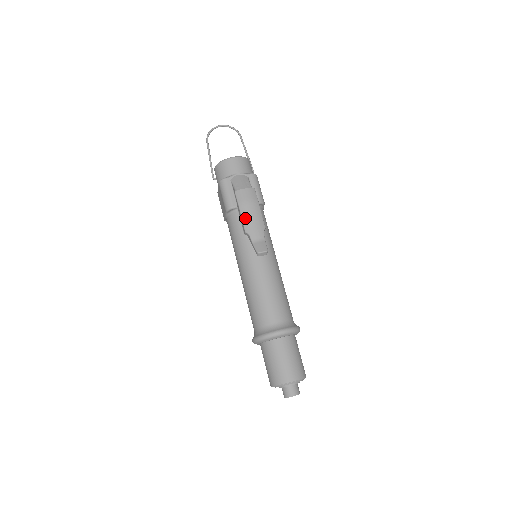
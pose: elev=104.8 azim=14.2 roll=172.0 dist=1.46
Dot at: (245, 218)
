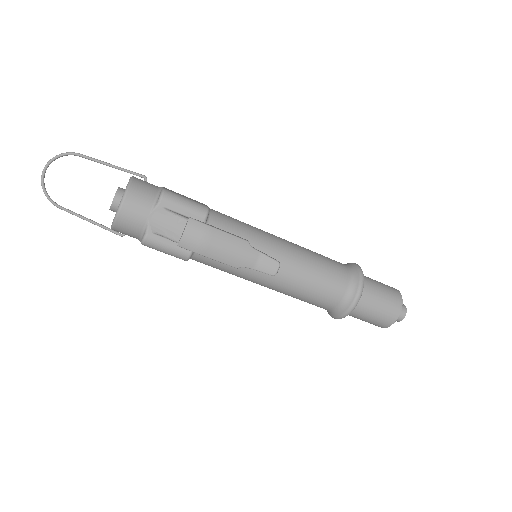
Dot at: (221, 259)
